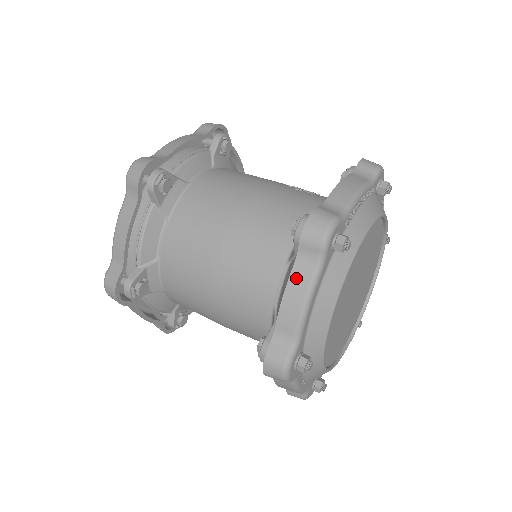
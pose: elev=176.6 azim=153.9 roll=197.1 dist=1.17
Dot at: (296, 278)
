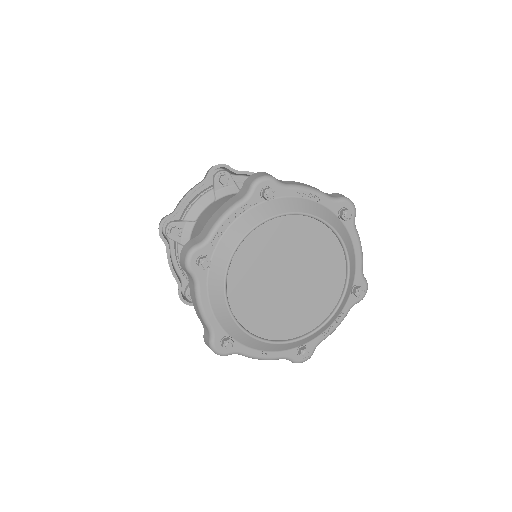
Dot at: (191, 291)
